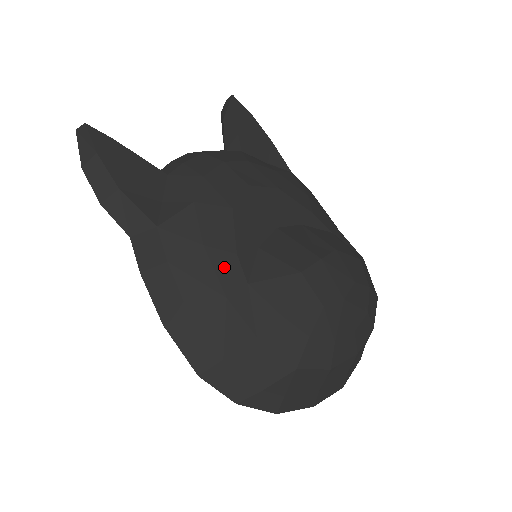
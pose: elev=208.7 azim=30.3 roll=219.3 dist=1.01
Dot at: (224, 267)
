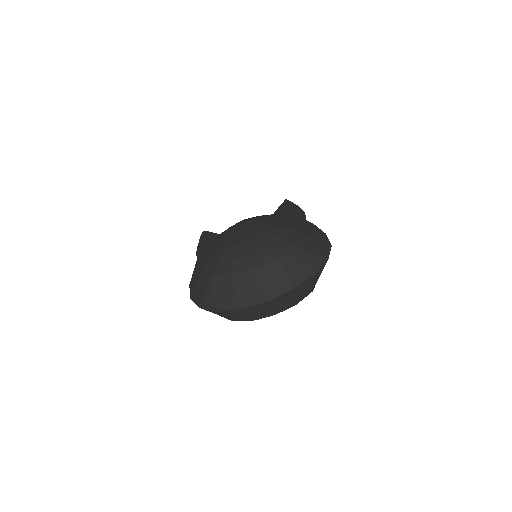
Dot at: (209, 251)
